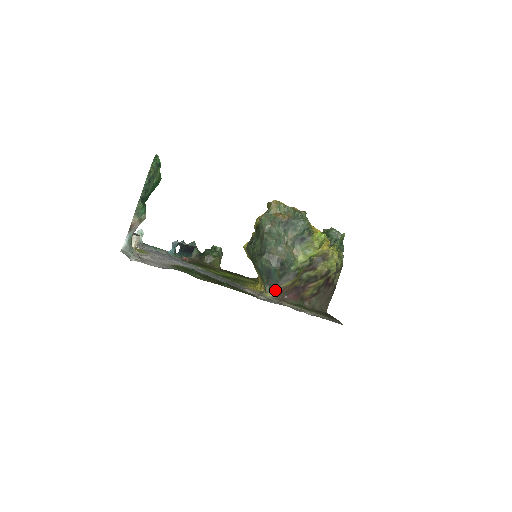
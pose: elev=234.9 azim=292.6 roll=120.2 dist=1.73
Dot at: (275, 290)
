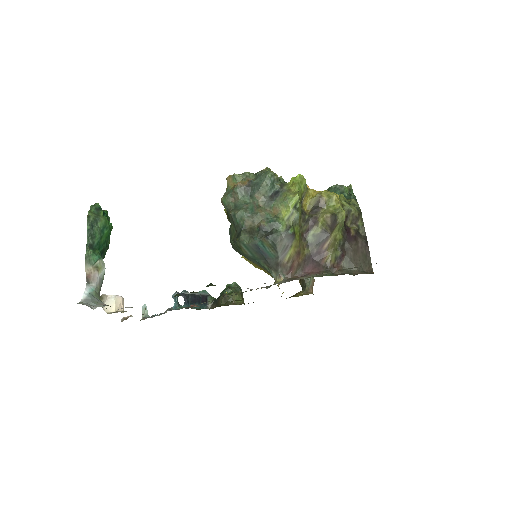
Dot at: (282, 270)
